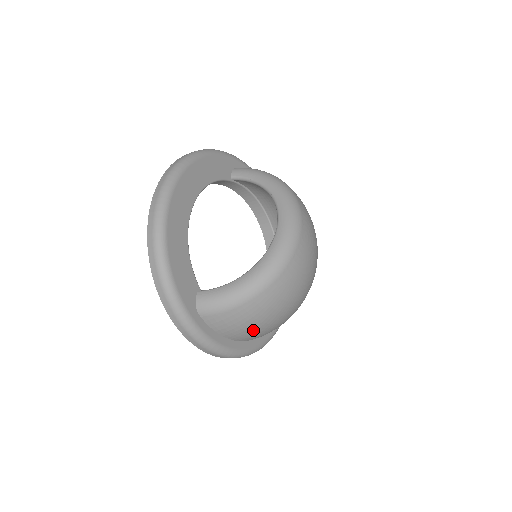
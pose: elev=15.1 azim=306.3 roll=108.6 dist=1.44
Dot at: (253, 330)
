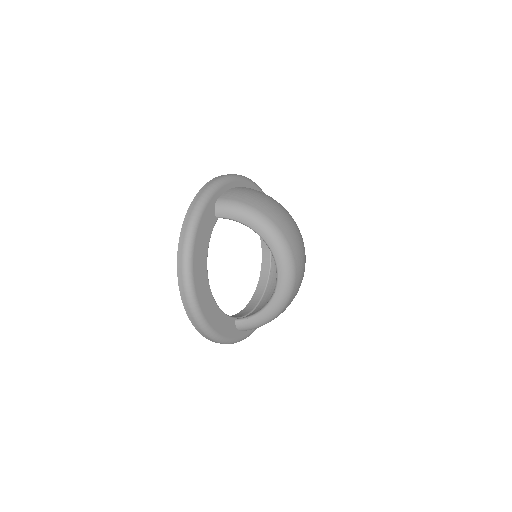
Dot at: occluded
